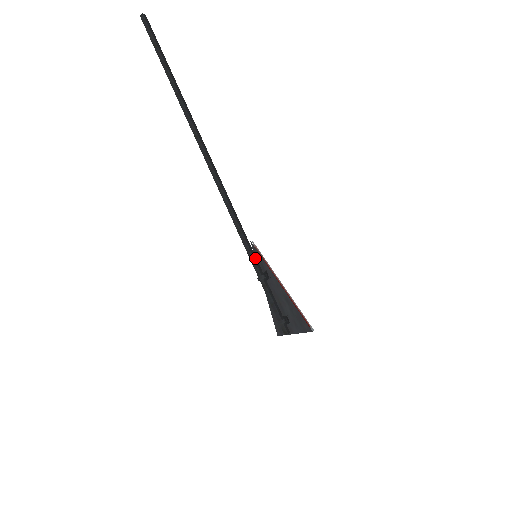
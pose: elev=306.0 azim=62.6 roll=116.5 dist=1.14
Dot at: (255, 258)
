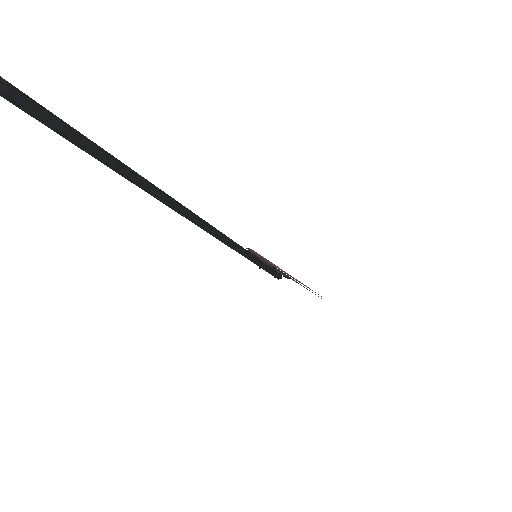
Dot at: (256, 259)
